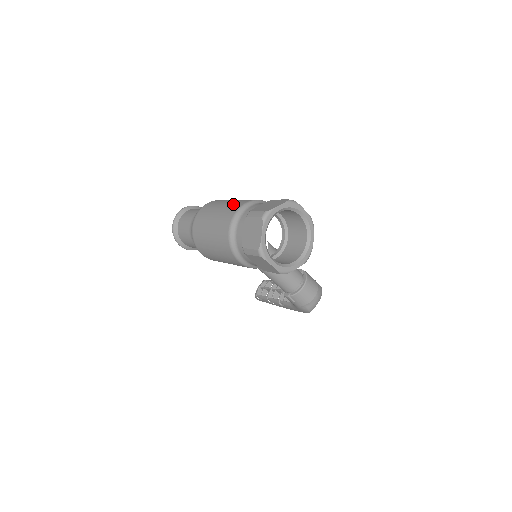
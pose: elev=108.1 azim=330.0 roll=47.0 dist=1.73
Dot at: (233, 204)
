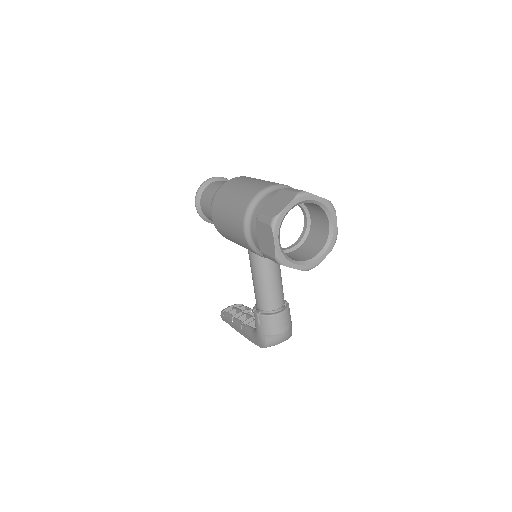
Dot at: occluded
